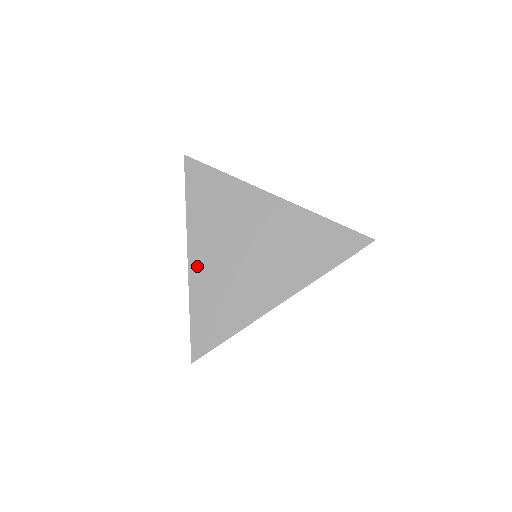
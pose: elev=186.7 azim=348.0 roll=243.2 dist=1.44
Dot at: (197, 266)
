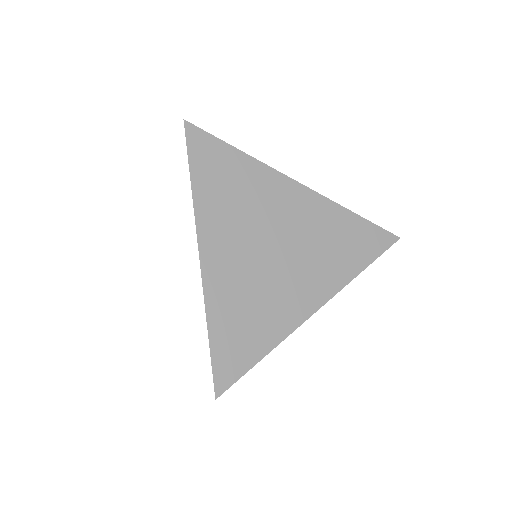
Dot at: (213, 269)
